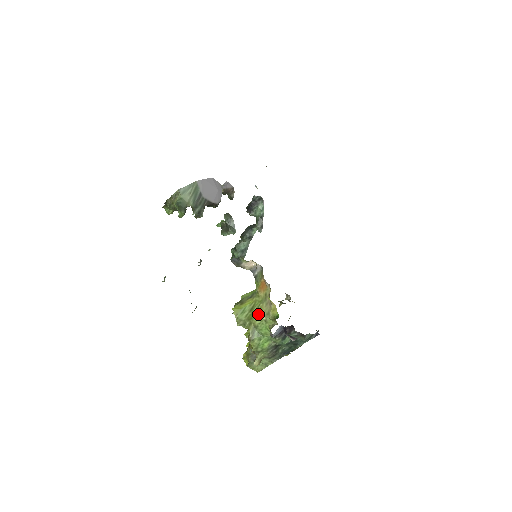
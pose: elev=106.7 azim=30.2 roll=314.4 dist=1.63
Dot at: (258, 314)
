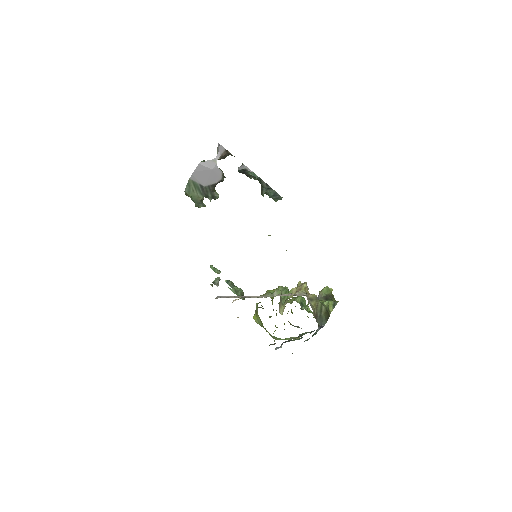
Dot at: occluded
